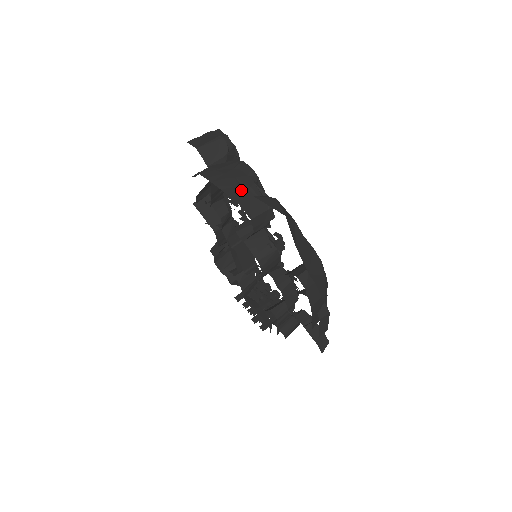
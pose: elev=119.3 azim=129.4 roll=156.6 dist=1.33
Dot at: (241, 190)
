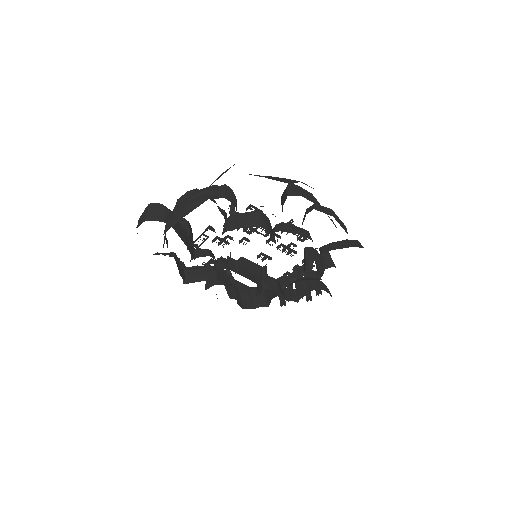
Dot at: (198, 199)
